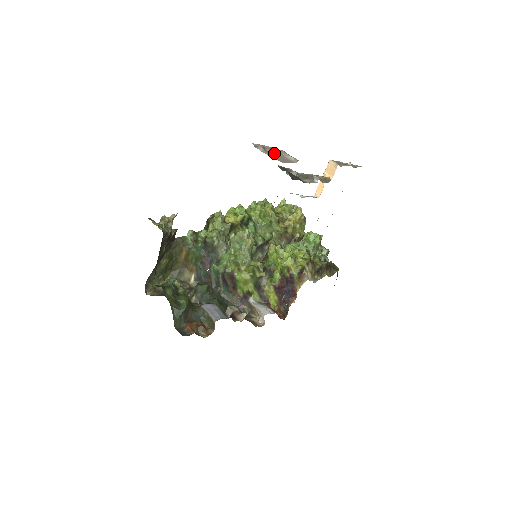
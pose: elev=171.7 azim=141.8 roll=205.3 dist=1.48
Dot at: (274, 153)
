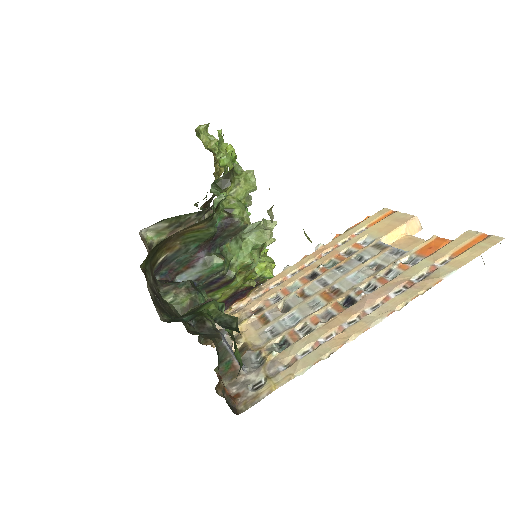
Dot at: occluded
